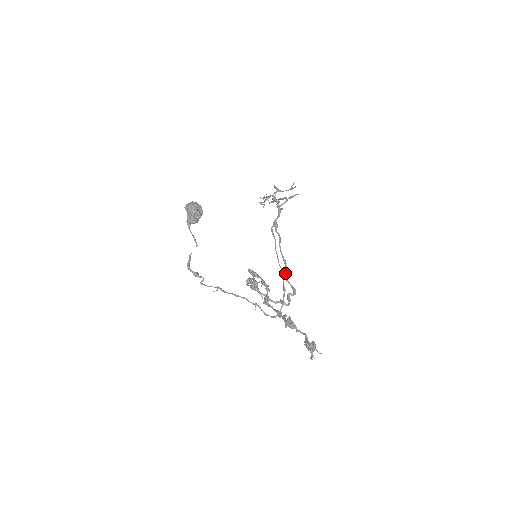
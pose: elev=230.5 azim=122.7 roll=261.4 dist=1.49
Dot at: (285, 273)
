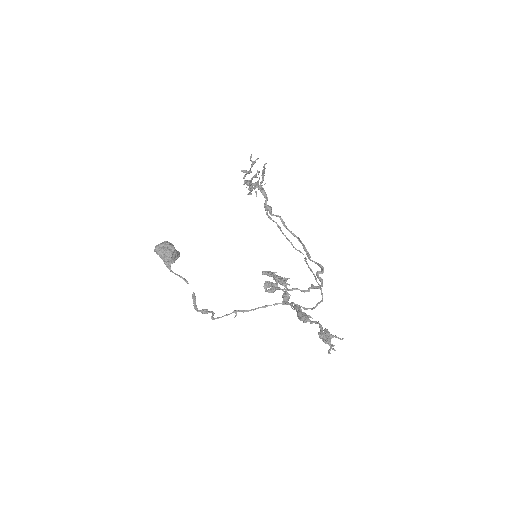
Dot at: occluded
